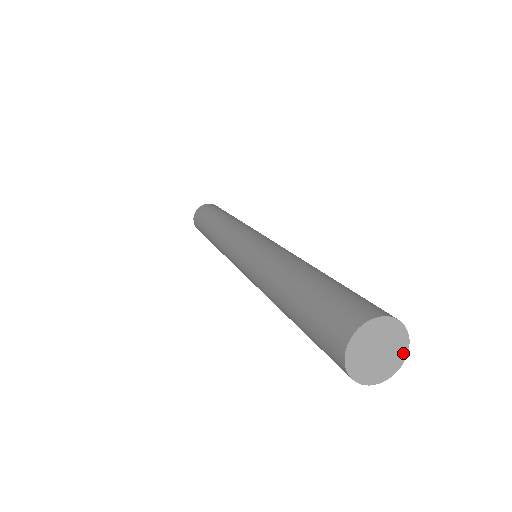
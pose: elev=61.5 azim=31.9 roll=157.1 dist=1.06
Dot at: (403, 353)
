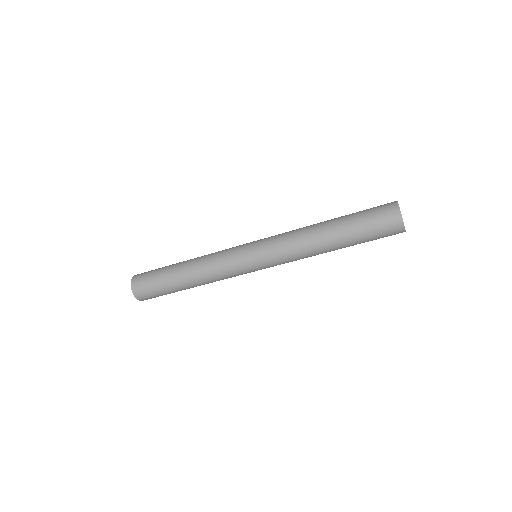
Dot at: occluded
